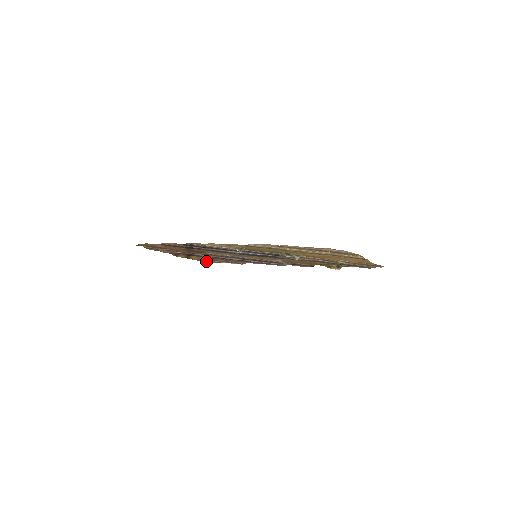
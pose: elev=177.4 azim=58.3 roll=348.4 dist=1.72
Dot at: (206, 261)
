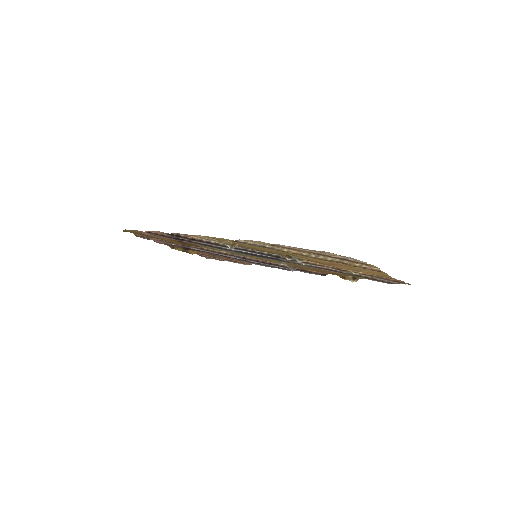
Dot at: occluded
